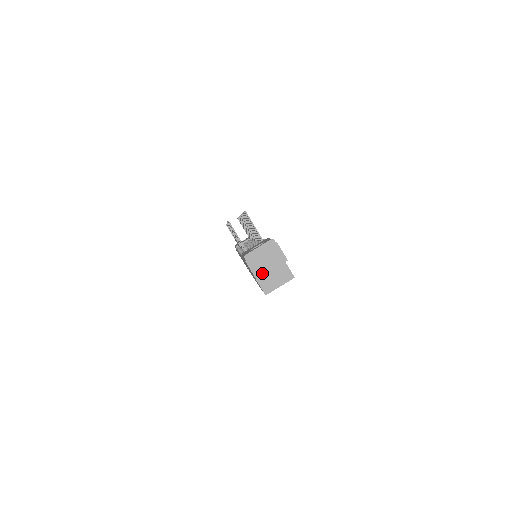
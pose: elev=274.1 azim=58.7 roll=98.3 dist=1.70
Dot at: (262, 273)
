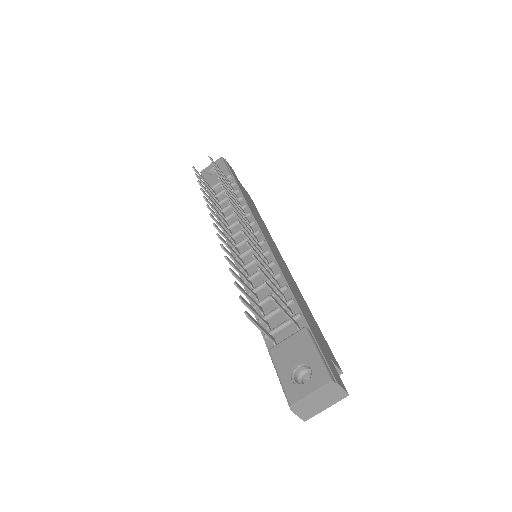
Dot at: (313, 415)
